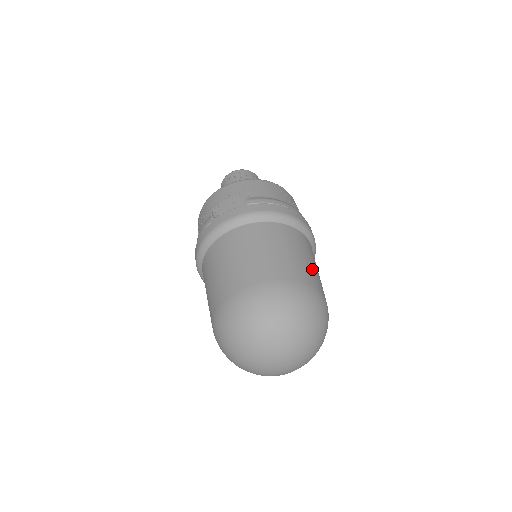
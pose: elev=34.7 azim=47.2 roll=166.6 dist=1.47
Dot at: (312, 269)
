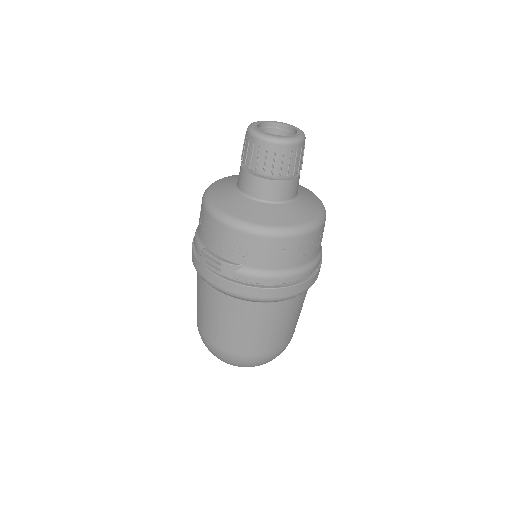
Dot at: (282, 333)
